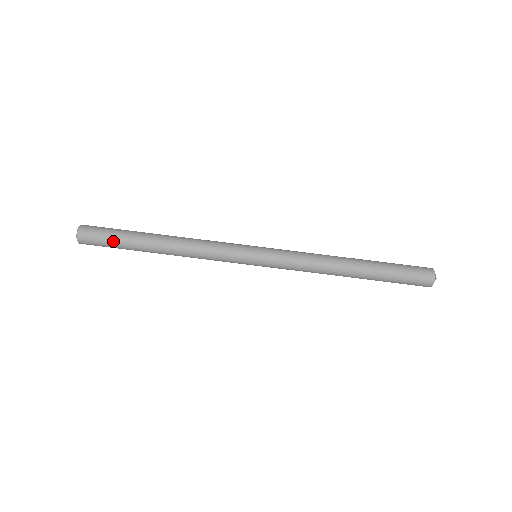
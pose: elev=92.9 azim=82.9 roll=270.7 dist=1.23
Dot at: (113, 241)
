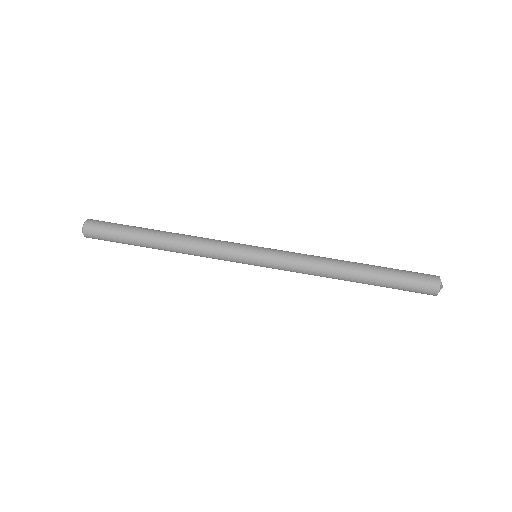
Dot at: (116, 234)
